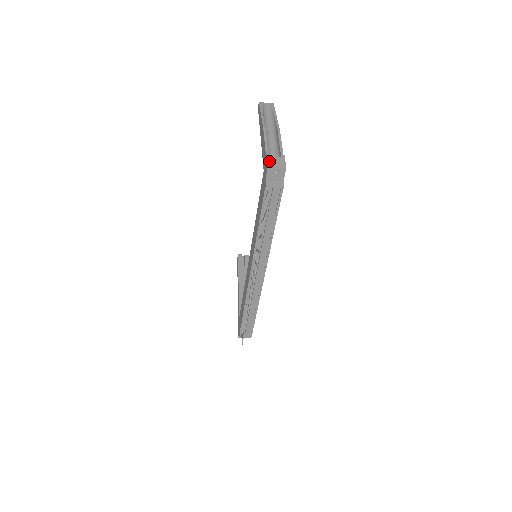
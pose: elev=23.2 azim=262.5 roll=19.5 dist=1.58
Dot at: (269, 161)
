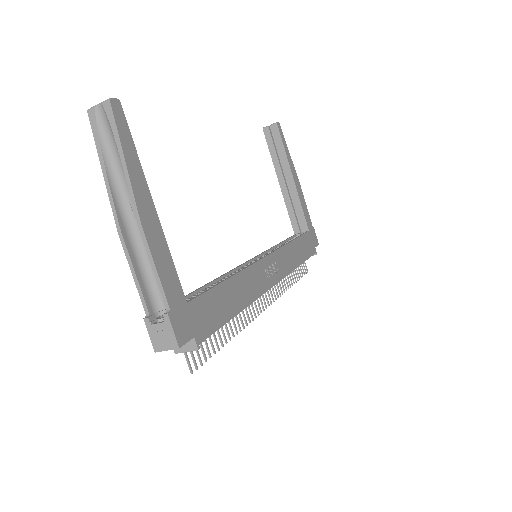
Dot at: (152, 338)
